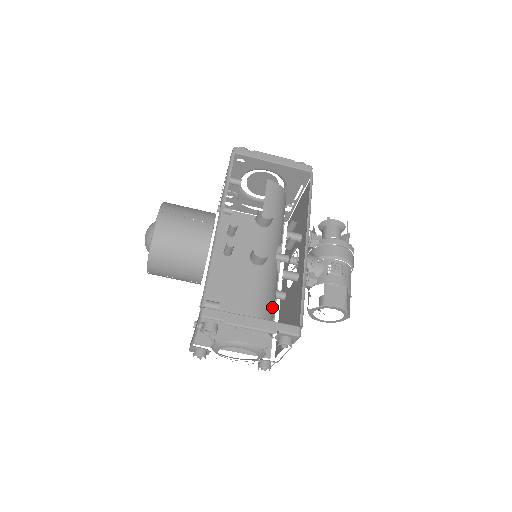
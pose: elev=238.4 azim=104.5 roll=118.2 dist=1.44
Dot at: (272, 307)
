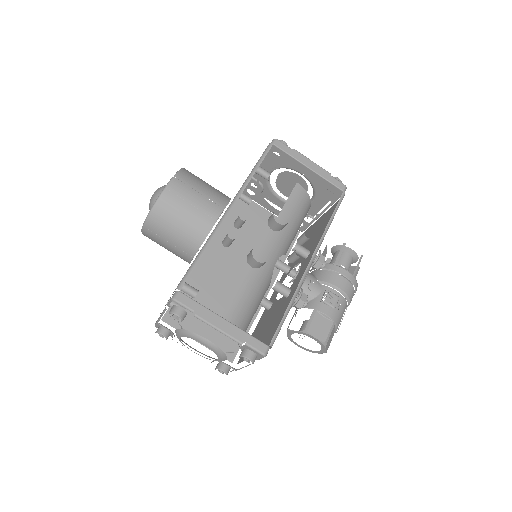
Dot at: (251, 314)
